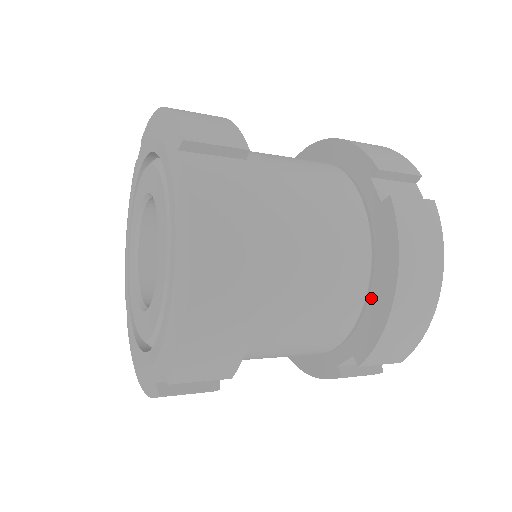
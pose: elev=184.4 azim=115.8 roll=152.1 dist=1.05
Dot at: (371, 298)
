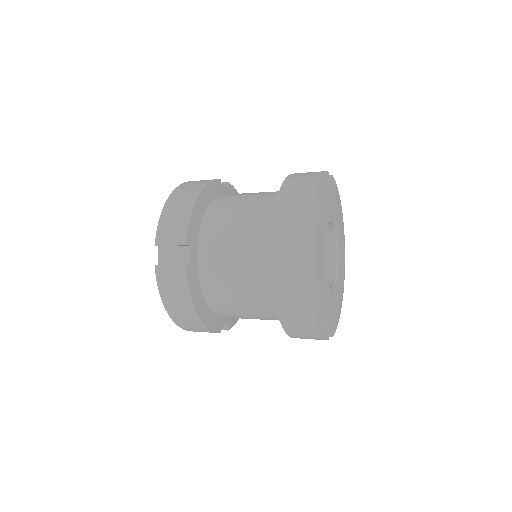
Dot at: occluded
